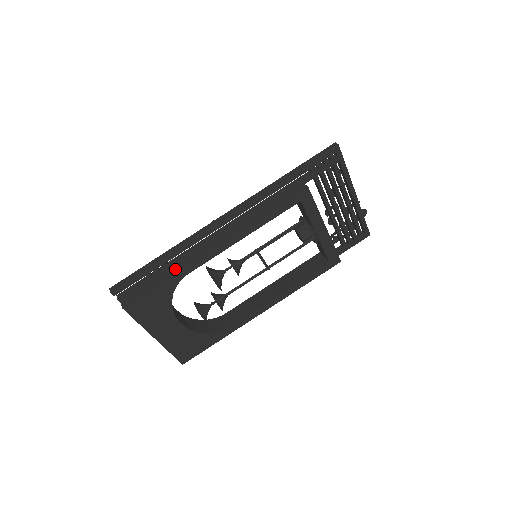
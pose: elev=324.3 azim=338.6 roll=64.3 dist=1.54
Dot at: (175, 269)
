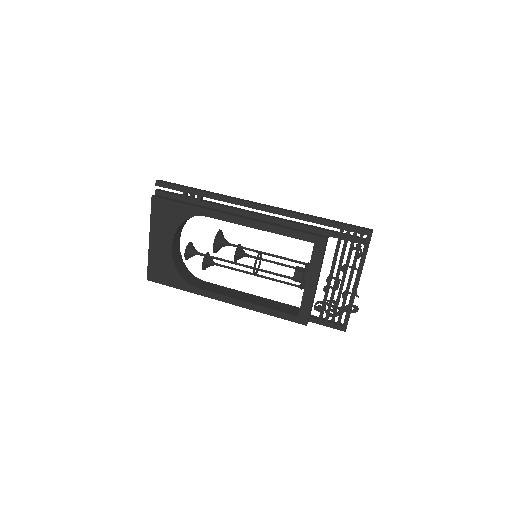
Dot at: (202, 206)
